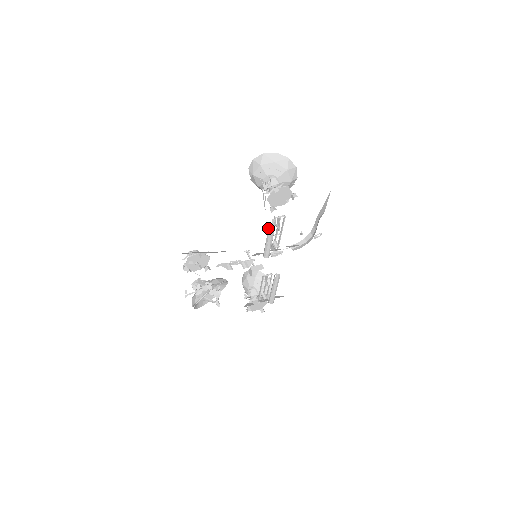
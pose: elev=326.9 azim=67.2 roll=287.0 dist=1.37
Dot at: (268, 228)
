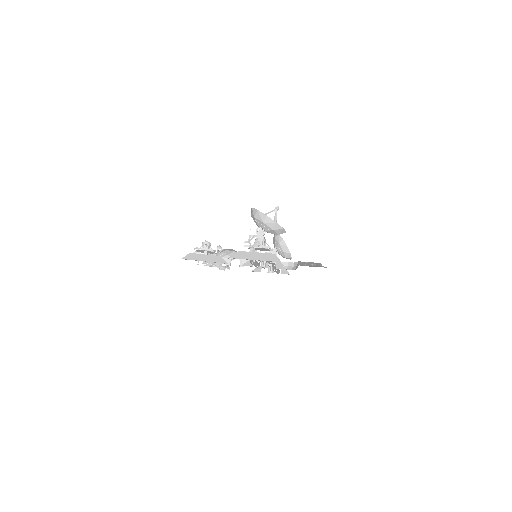
Dot at: (250, 261)
